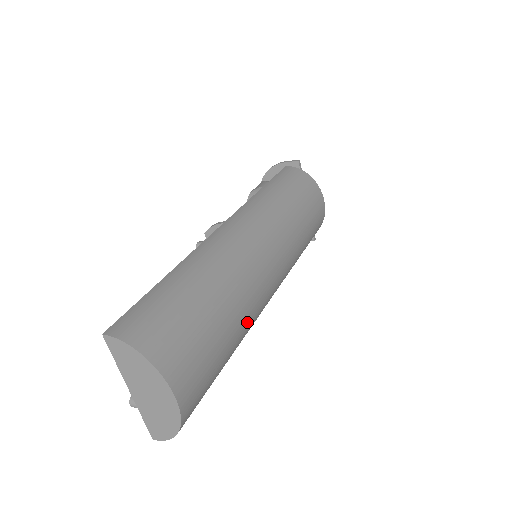
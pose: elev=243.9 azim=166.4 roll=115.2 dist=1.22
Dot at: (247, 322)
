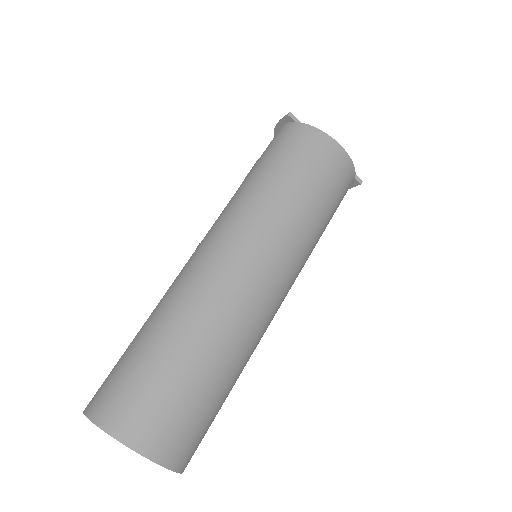
Dot at: (231, 347)
